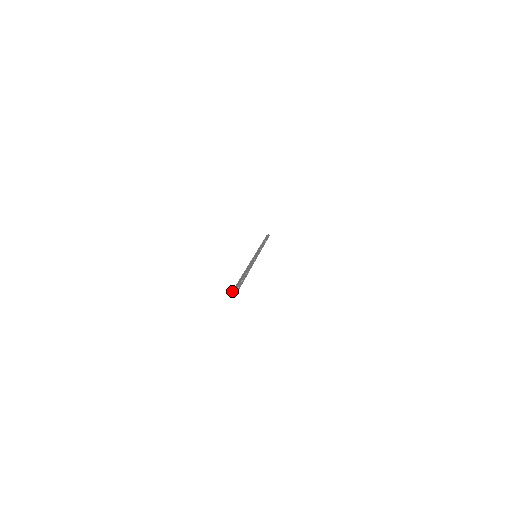
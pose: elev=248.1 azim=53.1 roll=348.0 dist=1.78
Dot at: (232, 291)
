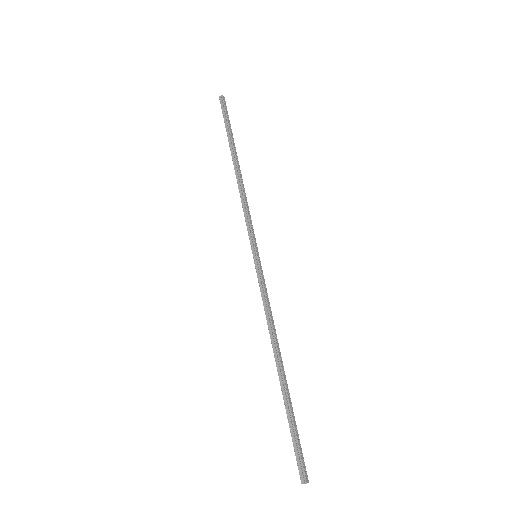
Dot at: occluded
